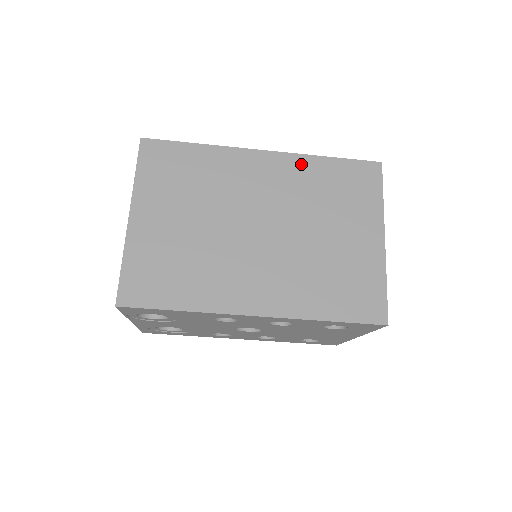
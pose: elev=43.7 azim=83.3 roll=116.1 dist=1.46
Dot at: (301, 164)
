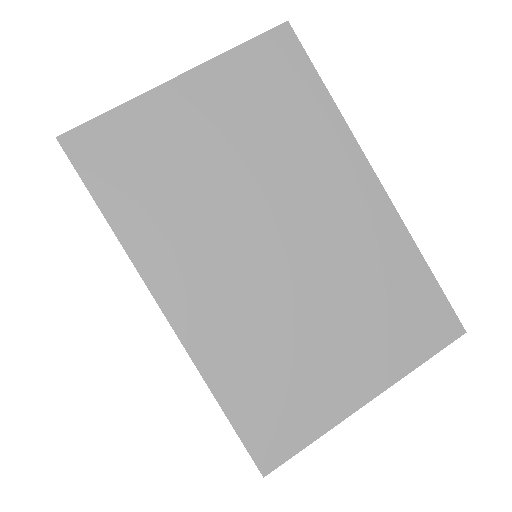
Dot at: (393, 236)
